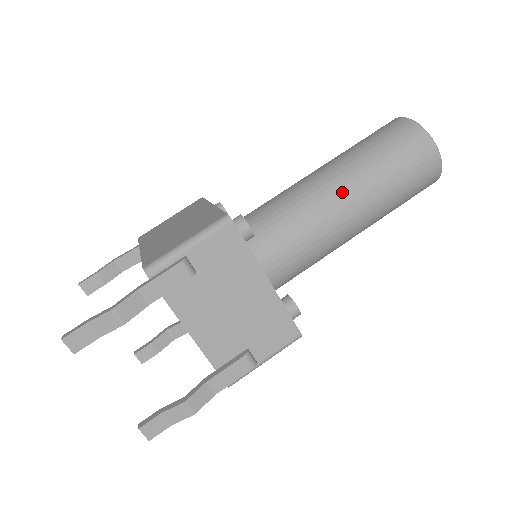
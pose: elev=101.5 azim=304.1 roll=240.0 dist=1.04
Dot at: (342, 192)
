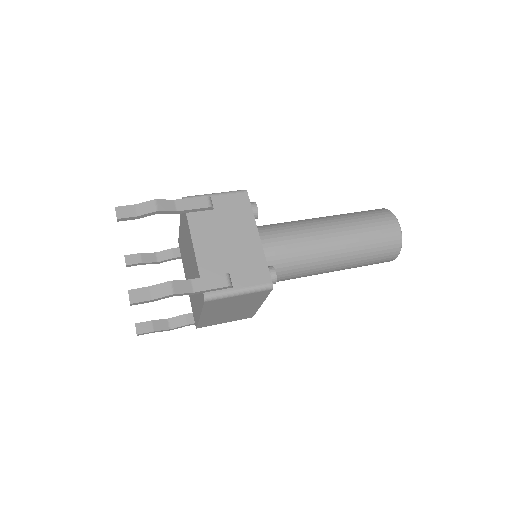
Dot at: (326, 222)
